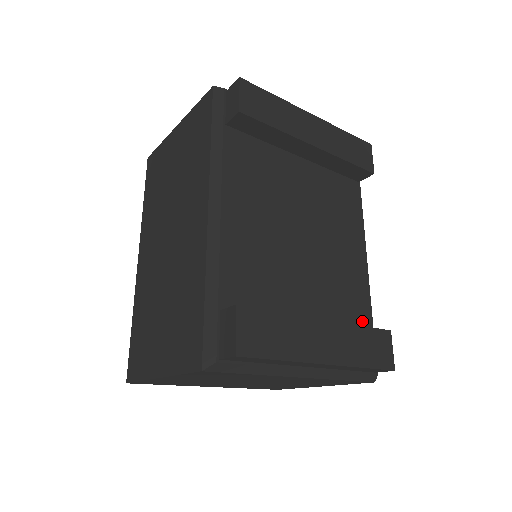
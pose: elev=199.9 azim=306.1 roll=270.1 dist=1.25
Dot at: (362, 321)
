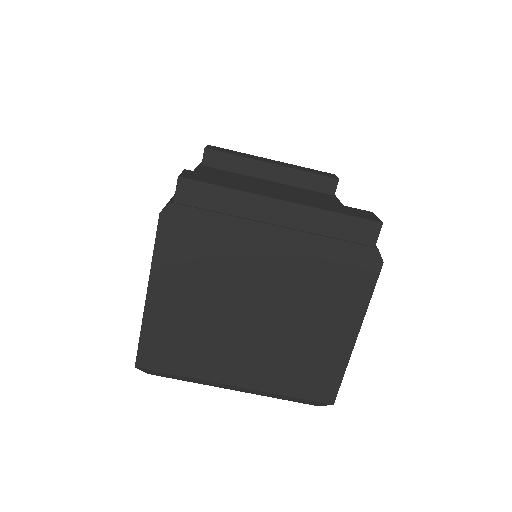
Dot at: occluded
